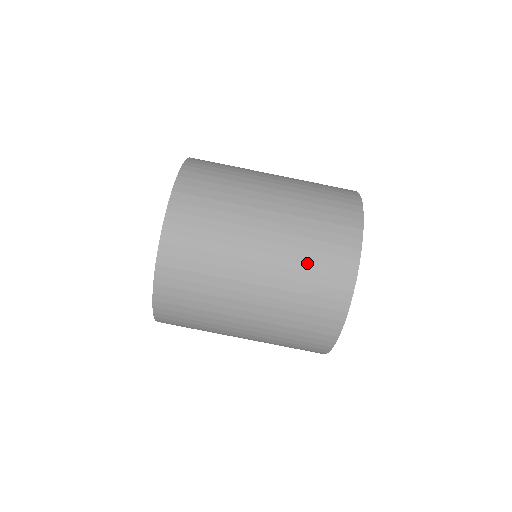
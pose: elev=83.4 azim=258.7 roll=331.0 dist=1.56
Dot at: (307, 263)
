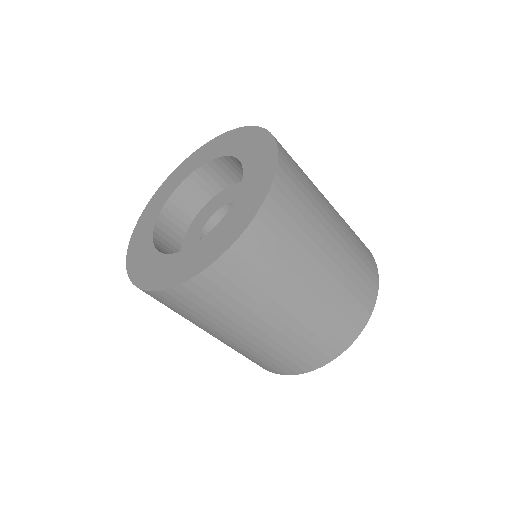
Dot at: (313, 336)
